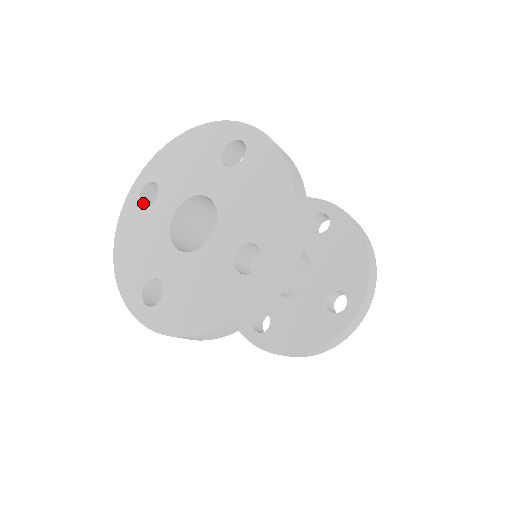
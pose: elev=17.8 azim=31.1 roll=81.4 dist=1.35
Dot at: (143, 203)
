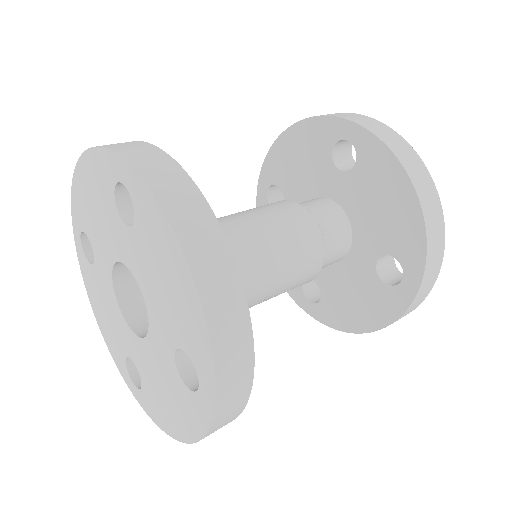
Dot at: (92, 253)
